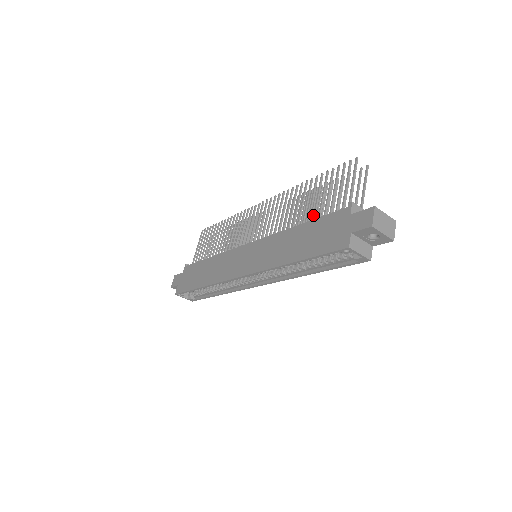
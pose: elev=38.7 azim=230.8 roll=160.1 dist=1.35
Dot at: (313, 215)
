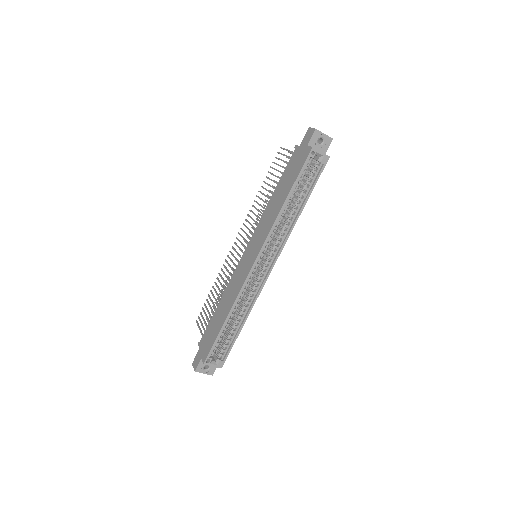
Dot at: occluded
